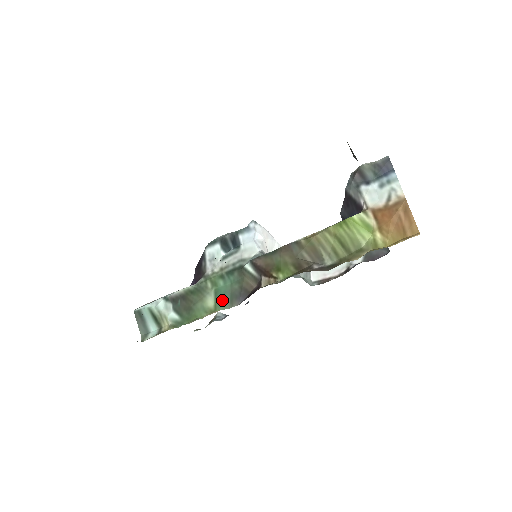
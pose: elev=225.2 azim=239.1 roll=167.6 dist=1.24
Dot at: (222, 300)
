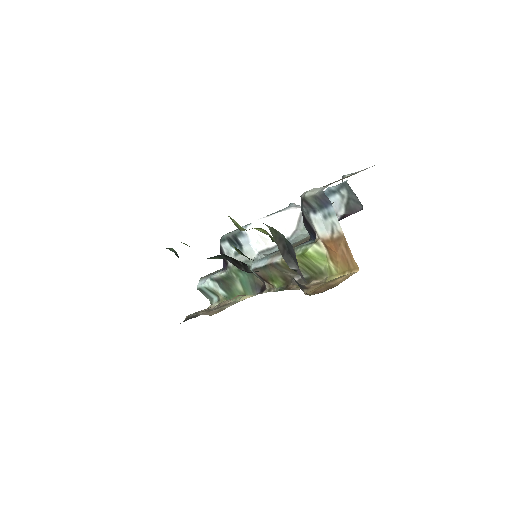
Dot at: (246, 288)
